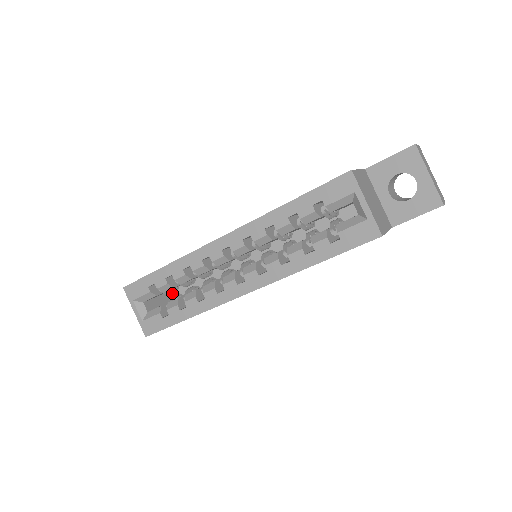
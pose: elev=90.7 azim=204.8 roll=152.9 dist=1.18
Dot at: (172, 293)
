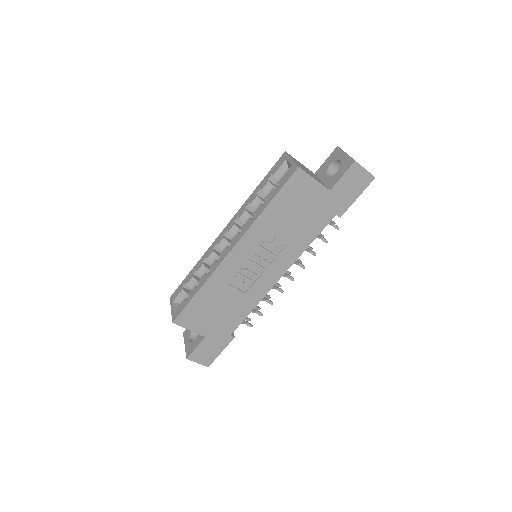
Dot at: occluded
